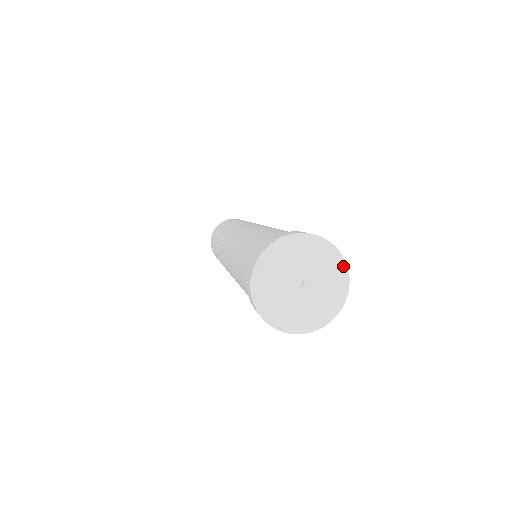
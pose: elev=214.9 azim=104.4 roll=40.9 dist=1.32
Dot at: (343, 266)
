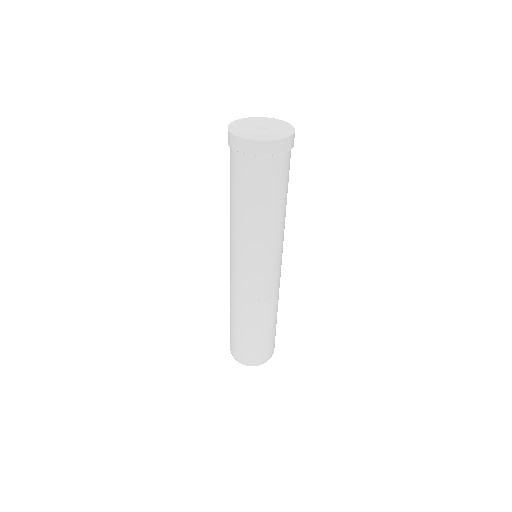
Dot at: (287, 124)
